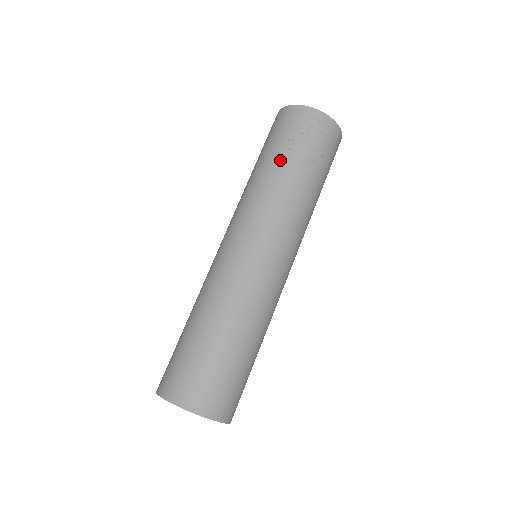
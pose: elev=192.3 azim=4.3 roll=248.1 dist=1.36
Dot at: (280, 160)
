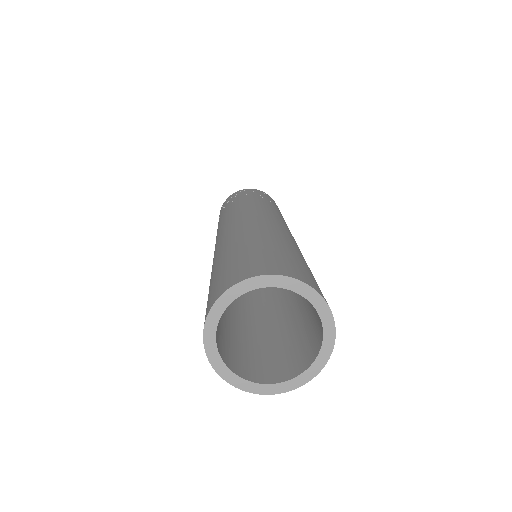
Dot at: occluded
